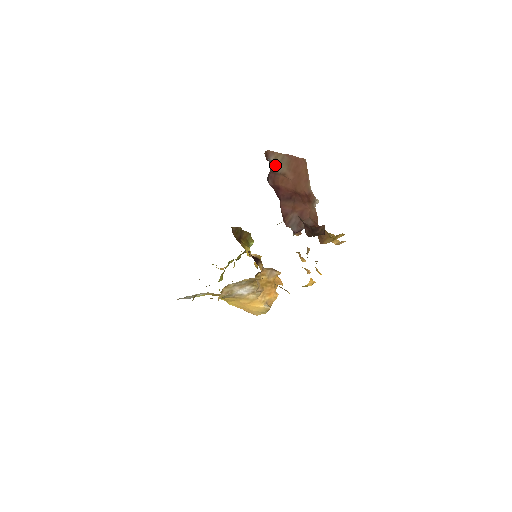
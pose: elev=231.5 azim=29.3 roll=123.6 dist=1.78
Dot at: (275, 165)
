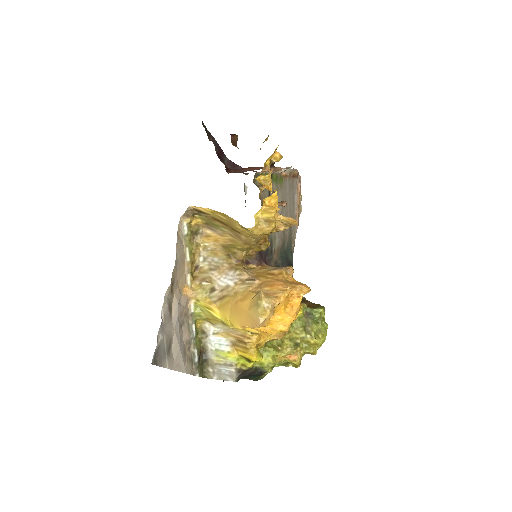
Dot at: occluded
